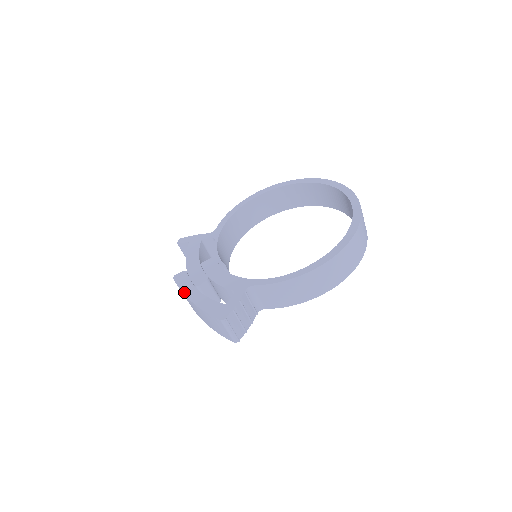
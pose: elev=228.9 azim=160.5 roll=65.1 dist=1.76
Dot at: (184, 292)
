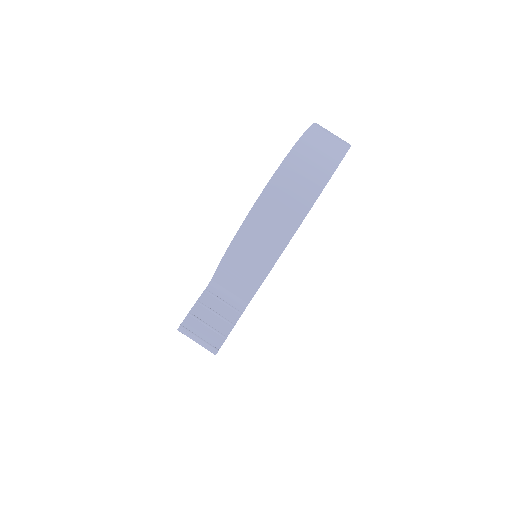
Dot at: occluded
